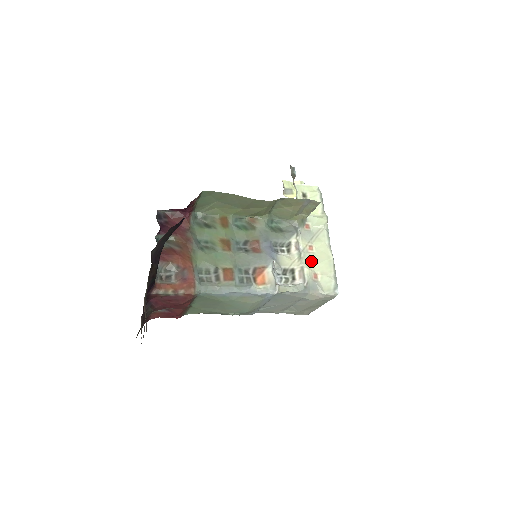
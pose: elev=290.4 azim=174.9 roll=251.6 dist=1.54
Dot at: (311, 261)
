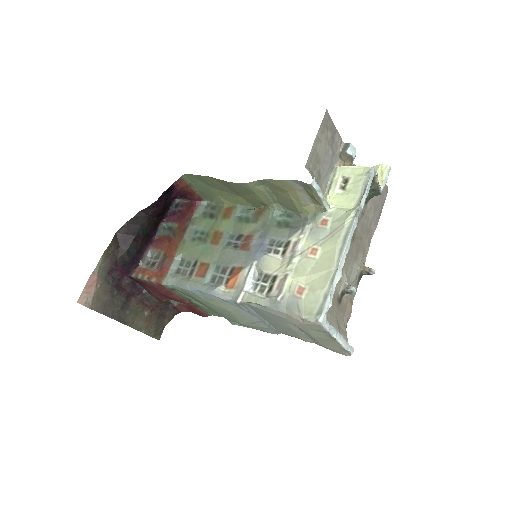
Dot at: (305, 269)
